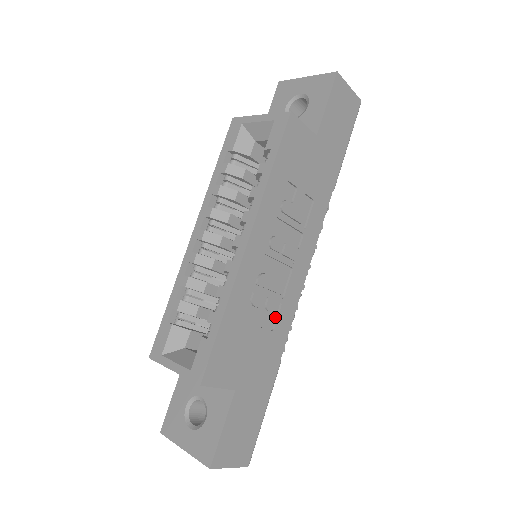
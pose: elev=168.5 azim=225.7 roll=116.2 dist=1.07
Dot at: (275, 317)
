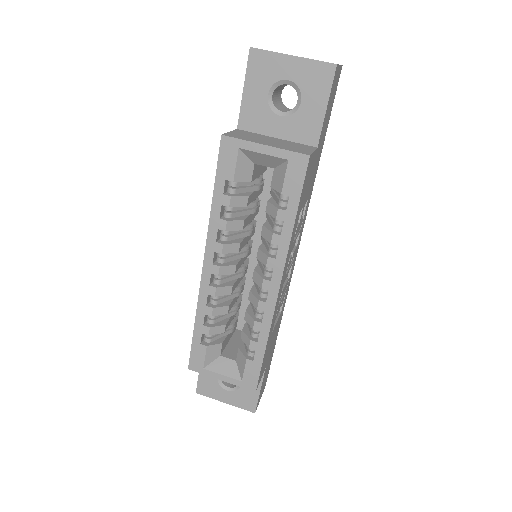
Dot at: occluded
